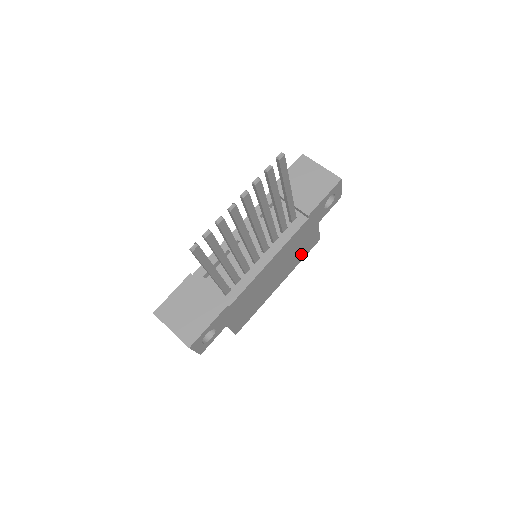
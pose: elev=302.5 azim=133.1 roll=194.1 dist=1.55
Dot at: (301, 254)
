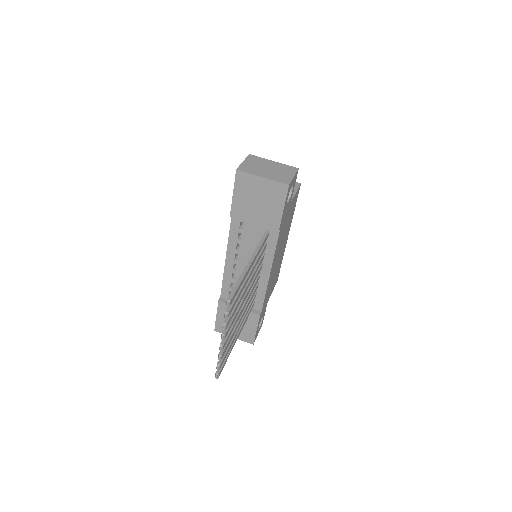
Dot at: (291, 214)
